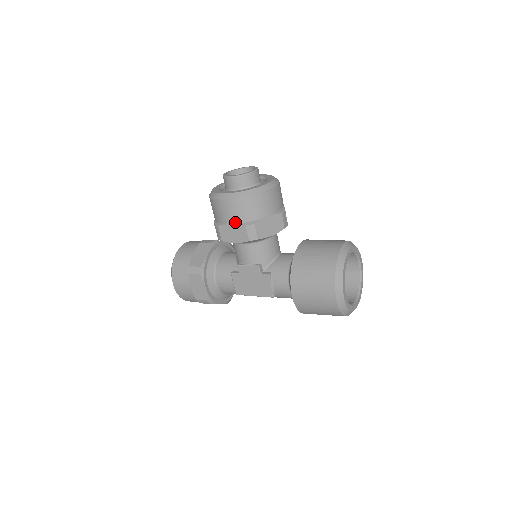
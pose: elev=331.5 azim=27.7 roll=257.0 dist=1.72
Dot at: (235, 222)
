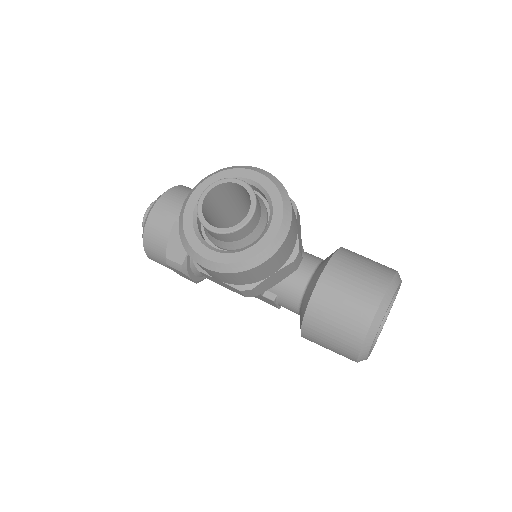
Dot at: (223, 282)
